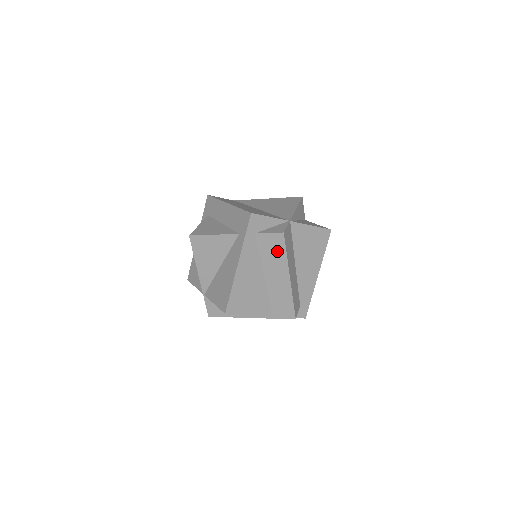
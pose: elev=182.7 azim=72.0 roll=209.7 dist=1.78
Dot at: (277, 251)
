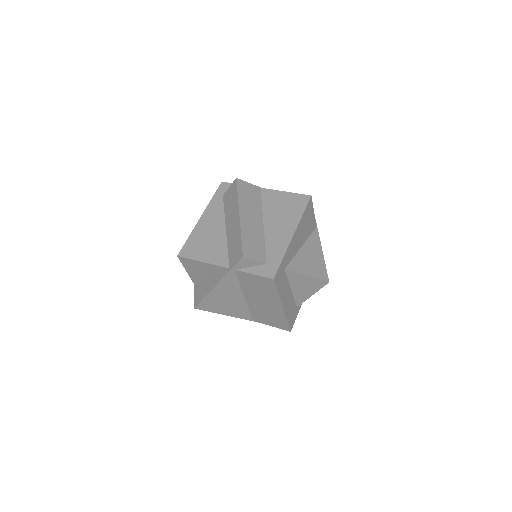
Dot at: (233, 198)
